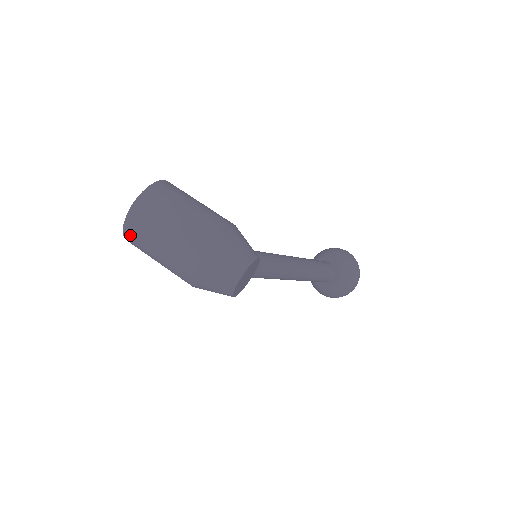
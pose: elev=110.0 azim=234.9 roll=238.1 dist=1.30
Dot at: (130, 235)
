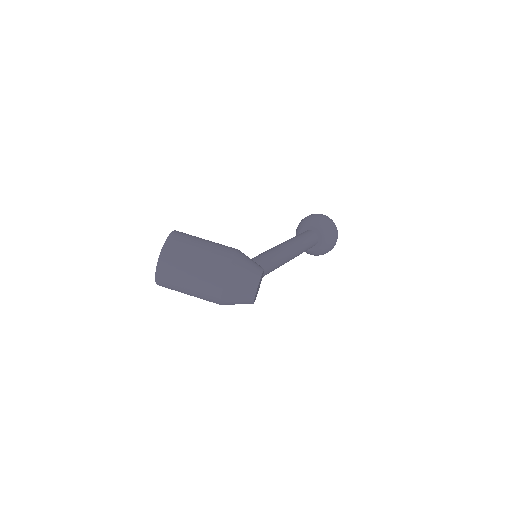
Dot at: (162, 284)
